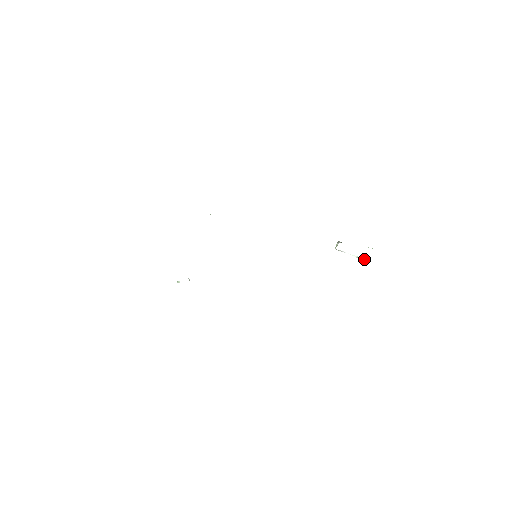
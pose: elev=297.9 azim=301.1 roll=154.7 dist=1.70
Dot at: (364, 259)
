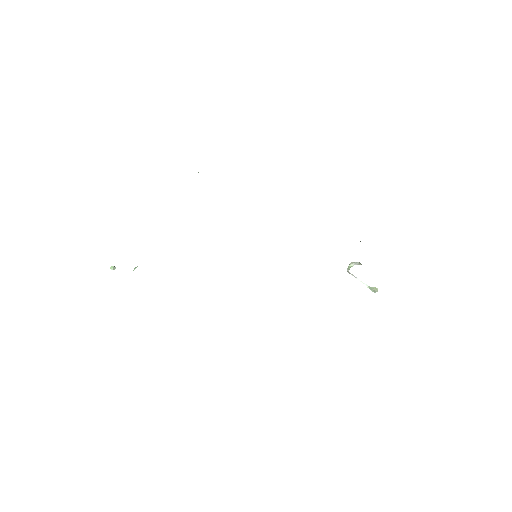
Dot at: (377, 291)
